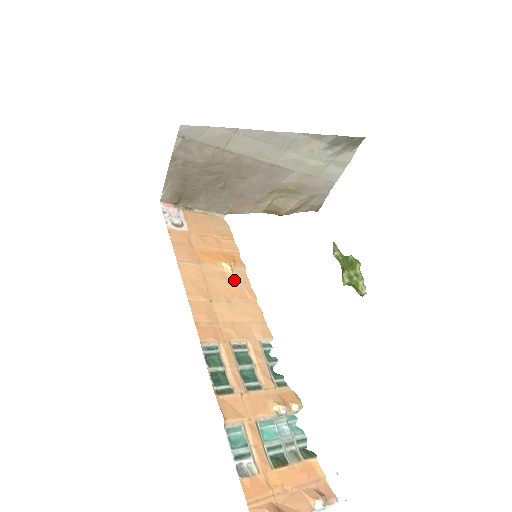
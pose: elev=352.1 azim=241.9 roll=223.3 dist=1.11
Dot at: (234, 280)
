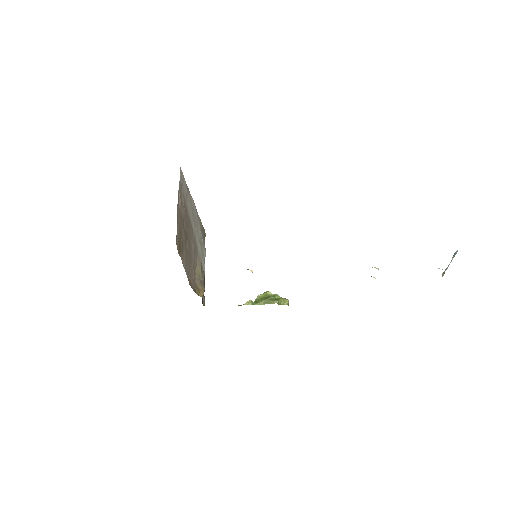
Dot at: occluded
